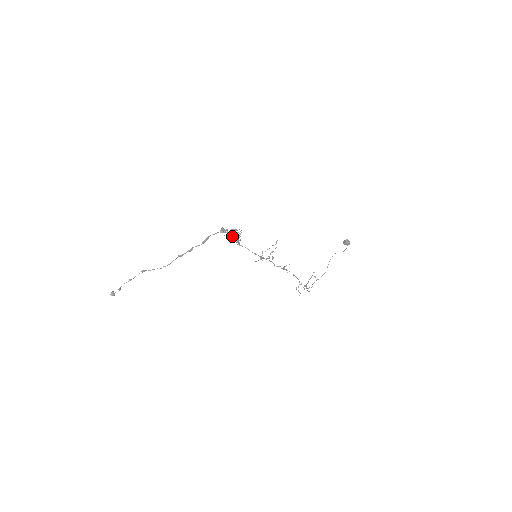
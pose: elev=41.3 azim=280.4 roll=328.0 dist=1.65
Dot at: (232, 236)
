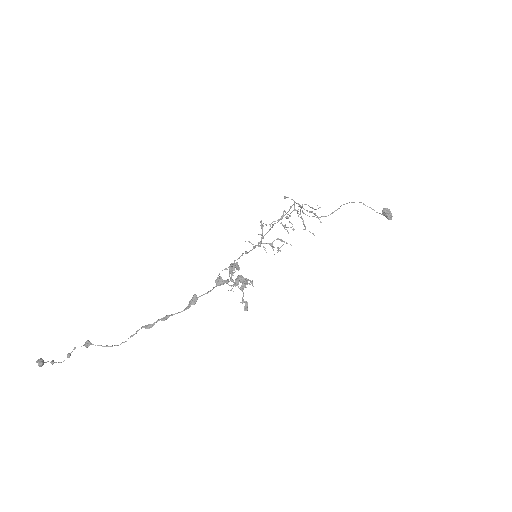
Dot at: (231, 270)
